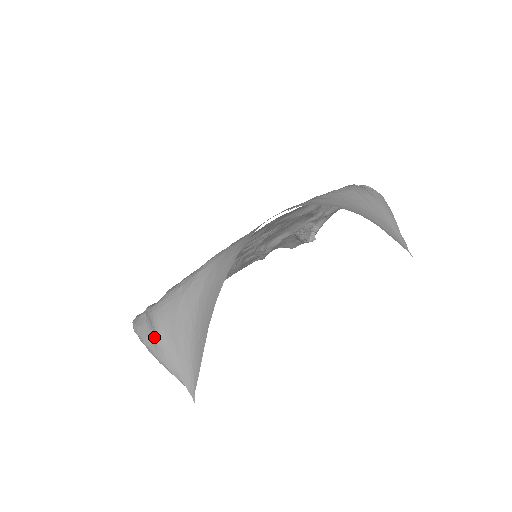
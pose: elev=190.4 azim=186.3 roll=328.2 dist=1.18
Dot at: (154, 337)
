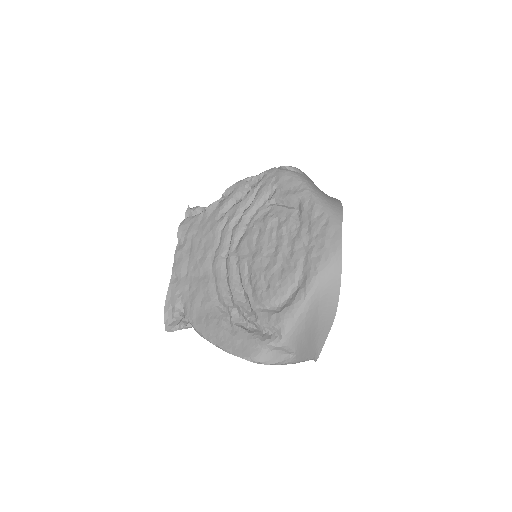
Dot at: (289, 355)
